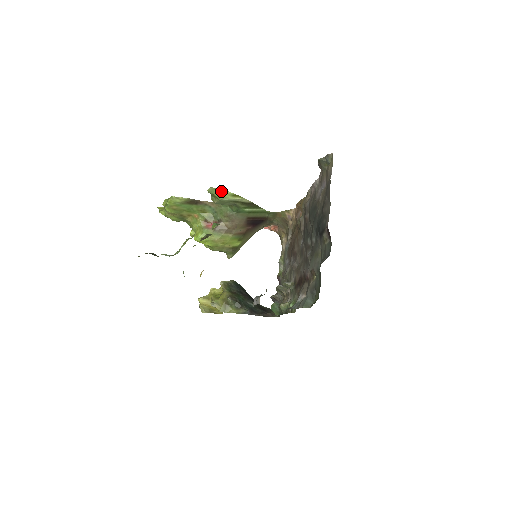
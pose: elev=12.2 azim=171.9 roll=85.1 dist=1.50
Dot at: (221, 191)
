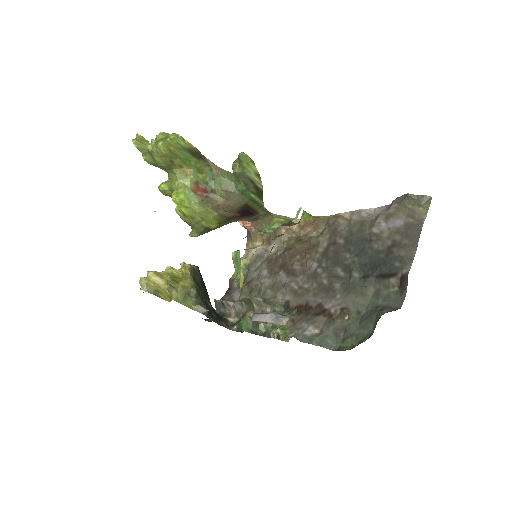
Dot at: (251, 163)
